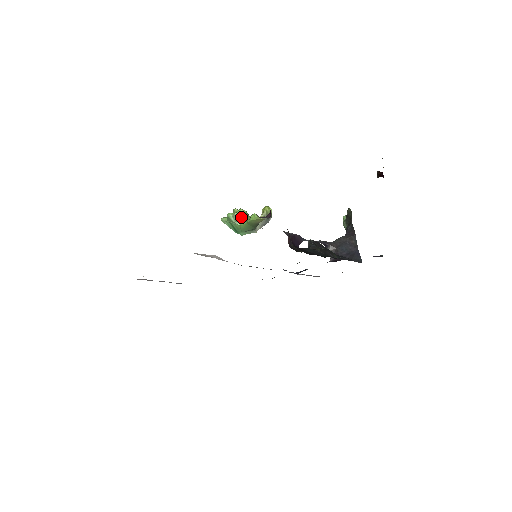
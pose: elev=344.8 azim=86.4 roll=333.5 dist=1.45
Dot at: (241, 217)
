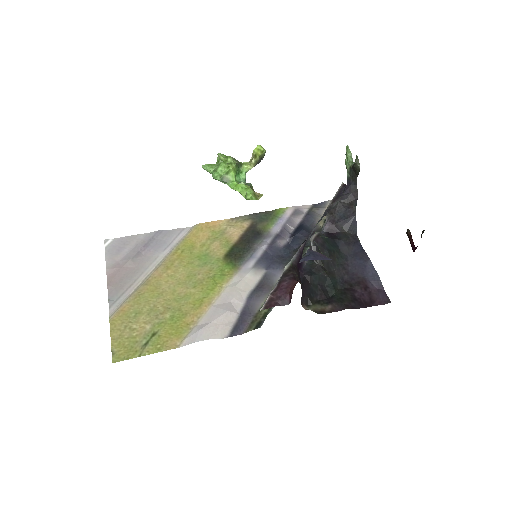
Dot at: (231, 177)
